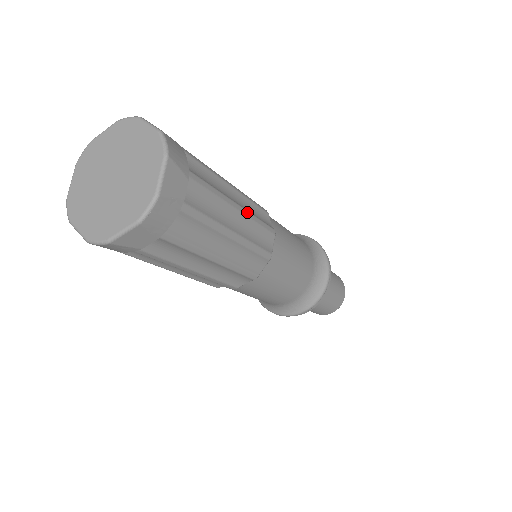
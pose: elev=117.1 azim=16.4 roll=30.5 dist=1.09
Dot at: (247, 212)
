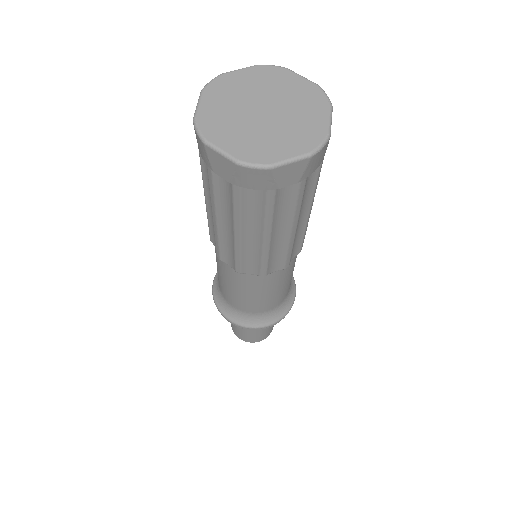
Dot at: (294, 239)
